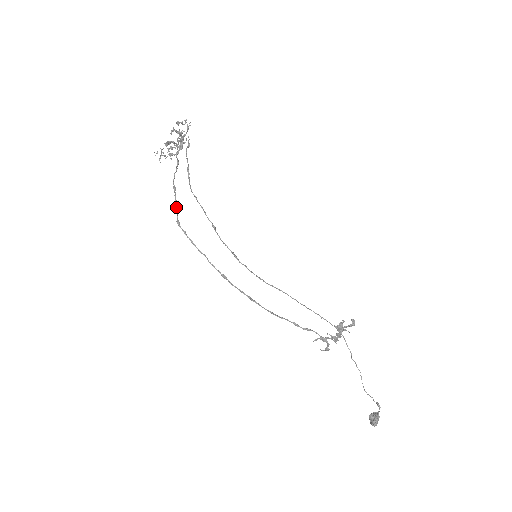
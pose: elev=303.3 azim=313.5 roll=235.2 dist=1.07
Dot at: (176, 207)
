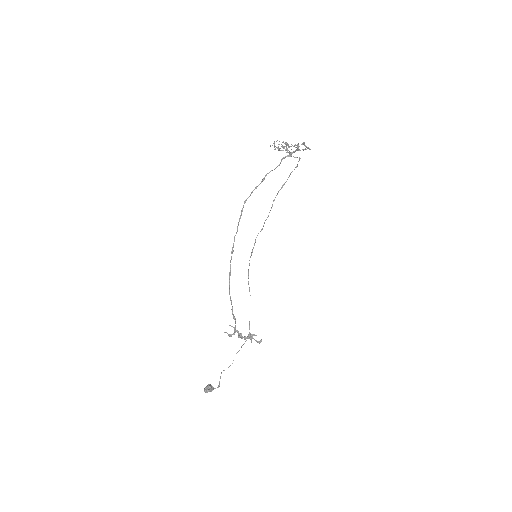
Dot at: occluded
